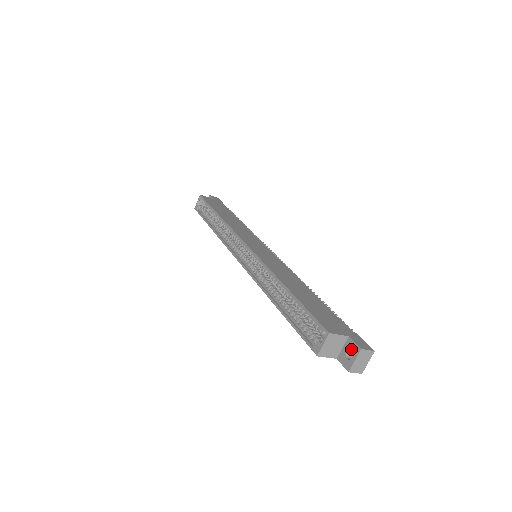
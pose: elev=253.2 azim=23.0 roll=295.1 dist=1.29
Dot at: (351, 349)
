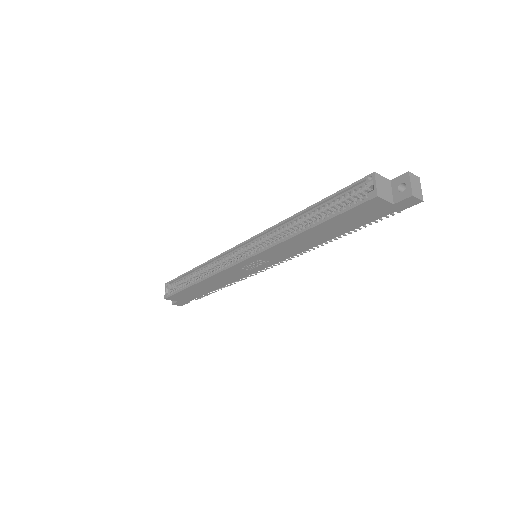
Dot at: (400, 182)
